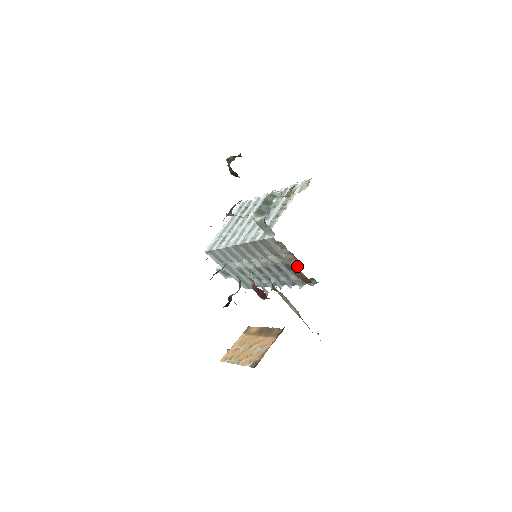
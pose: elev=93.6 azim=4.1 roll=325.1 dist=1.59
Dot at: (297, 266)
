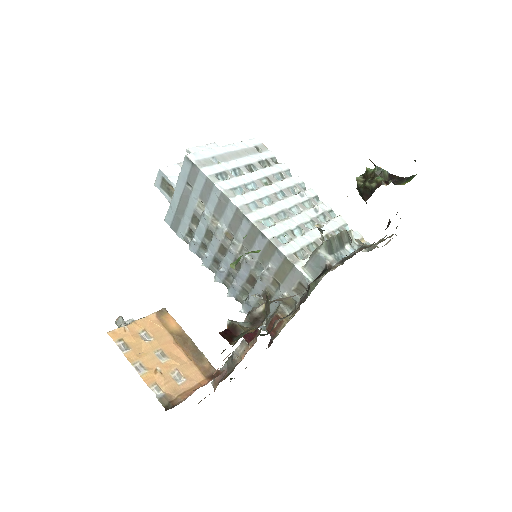
Dot at: (287, 319)
